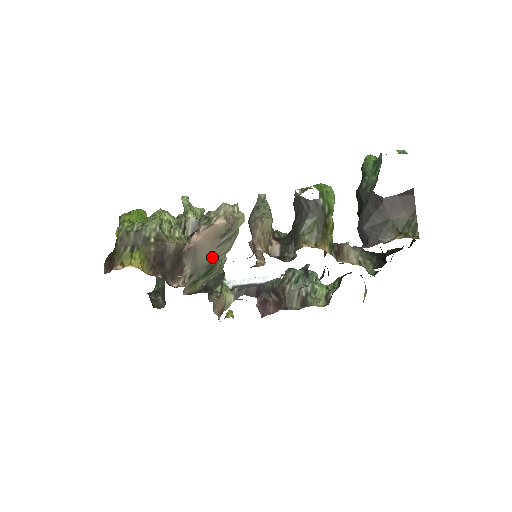
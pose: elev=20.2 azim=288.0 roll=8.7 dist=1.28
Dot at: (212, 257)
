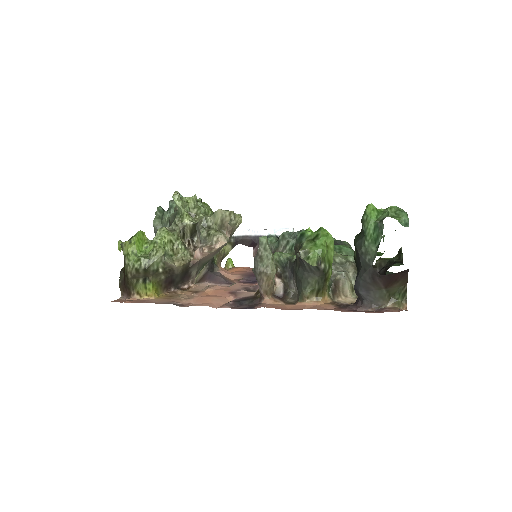
Dot at: (214, 255)
